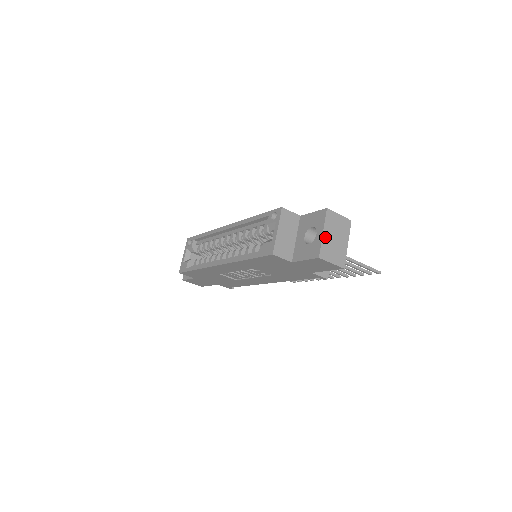
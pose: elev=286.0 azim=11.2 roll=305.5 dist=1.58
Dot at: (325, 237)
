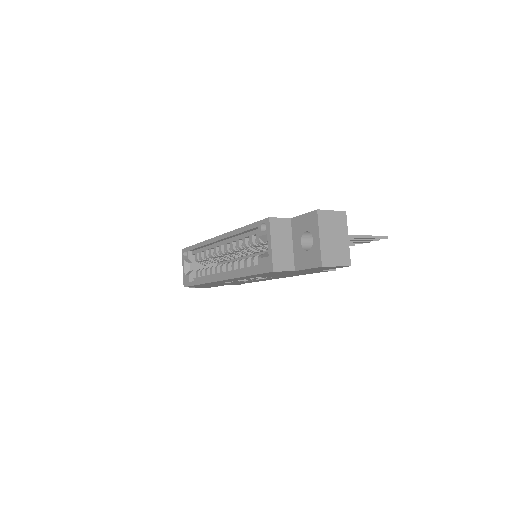
Dot at: (323, 242)
